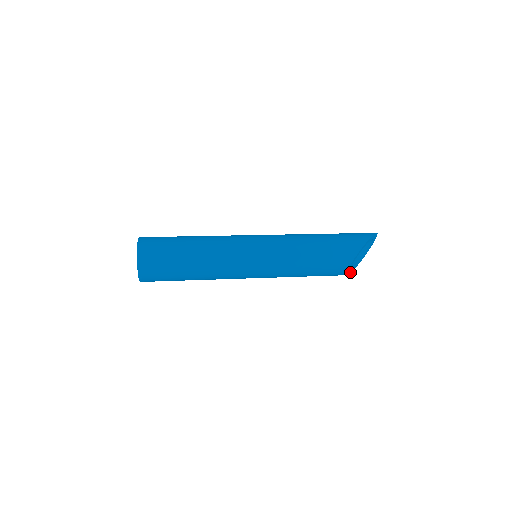
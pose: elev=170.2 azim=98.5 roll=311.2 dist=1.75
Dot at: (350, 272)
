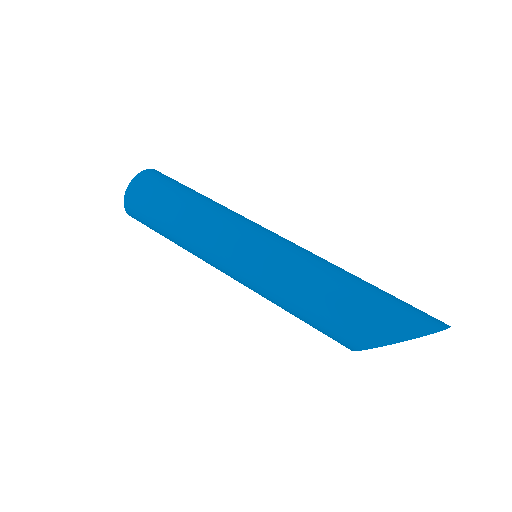
Dot at: occluded
